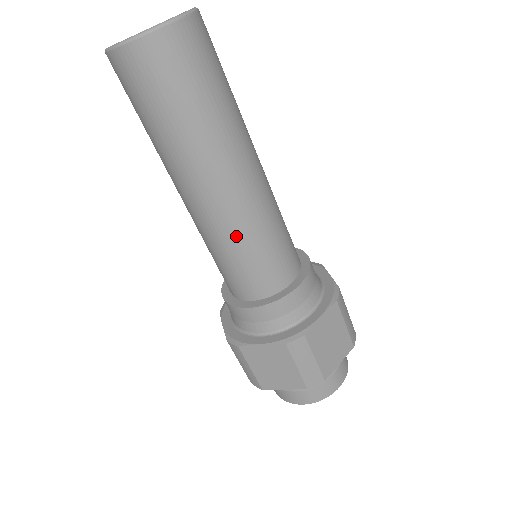
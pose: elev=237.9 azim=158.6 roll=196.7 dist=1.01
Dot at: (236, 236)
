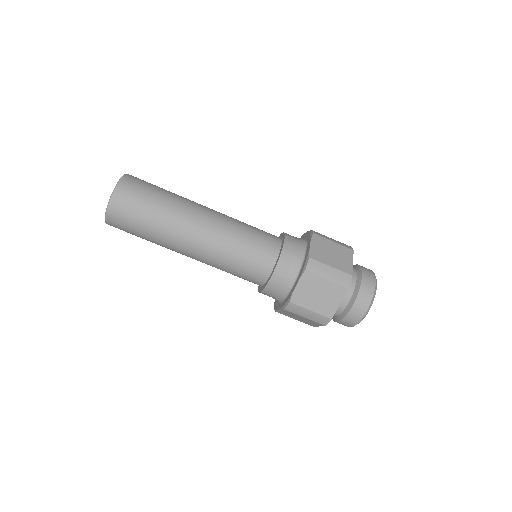
Dot at: (218, 265)
